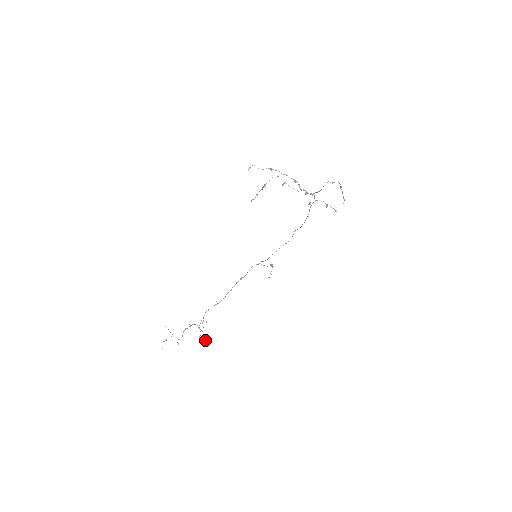
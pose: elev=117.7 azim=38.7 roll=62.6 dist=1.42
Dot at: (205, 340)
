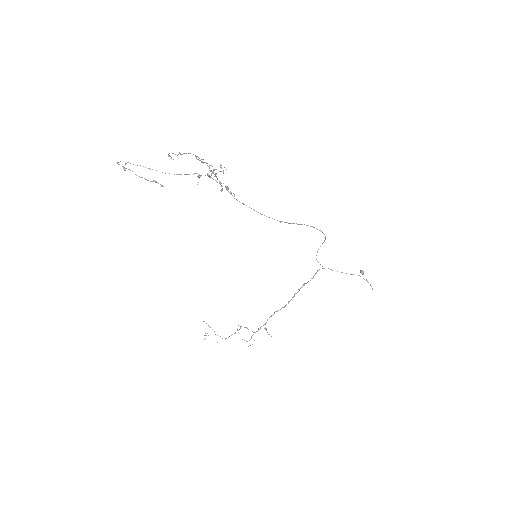
Dot at: occluded
